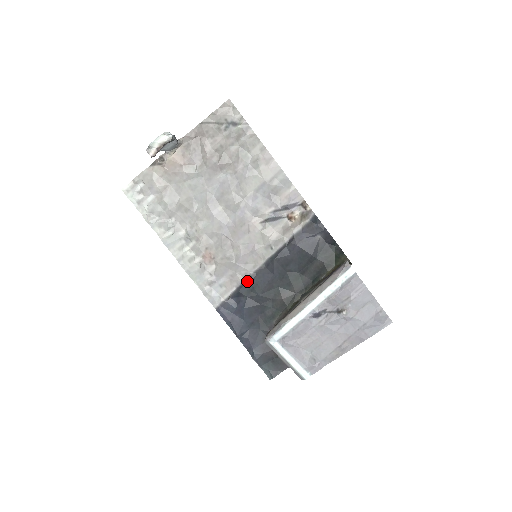
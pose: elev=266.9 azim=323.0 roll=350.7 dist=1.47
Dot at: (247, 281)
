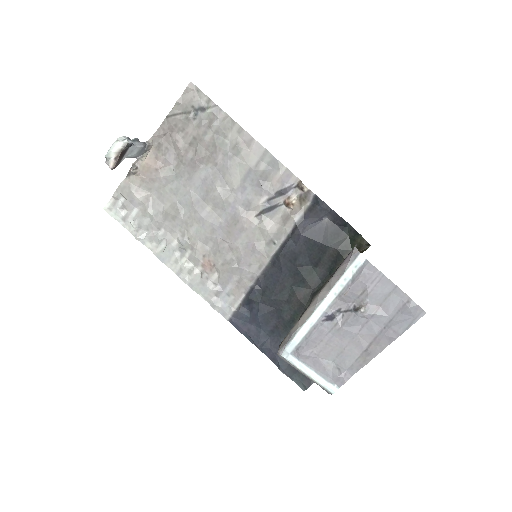
Dot at: (255, 285)
